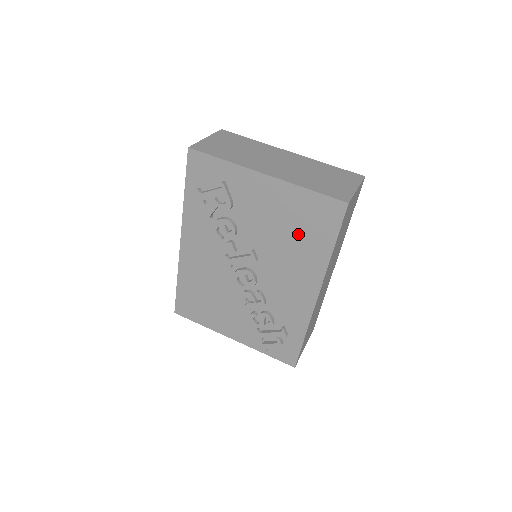
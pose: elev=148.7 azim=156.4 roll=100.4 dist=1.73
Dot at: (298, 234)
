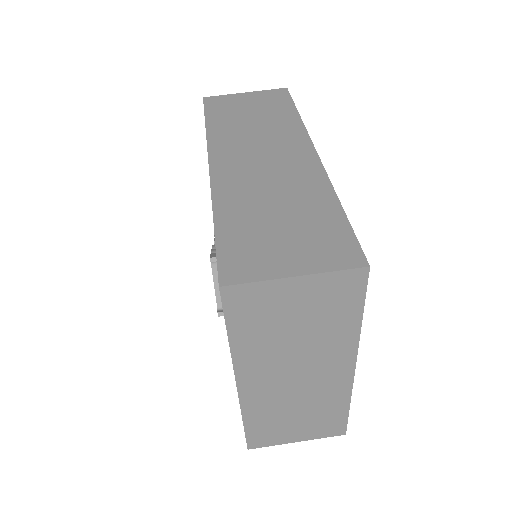
Dot at: occluded
